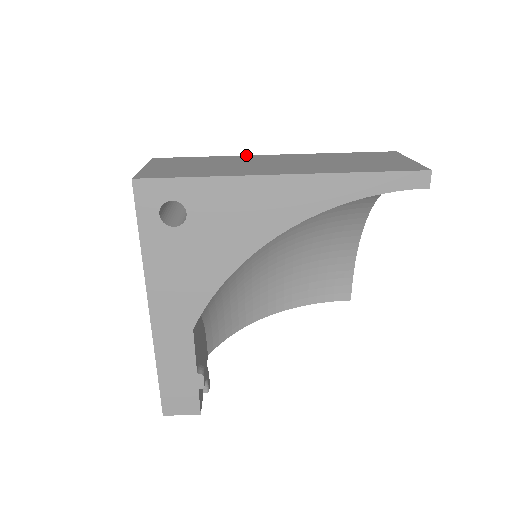
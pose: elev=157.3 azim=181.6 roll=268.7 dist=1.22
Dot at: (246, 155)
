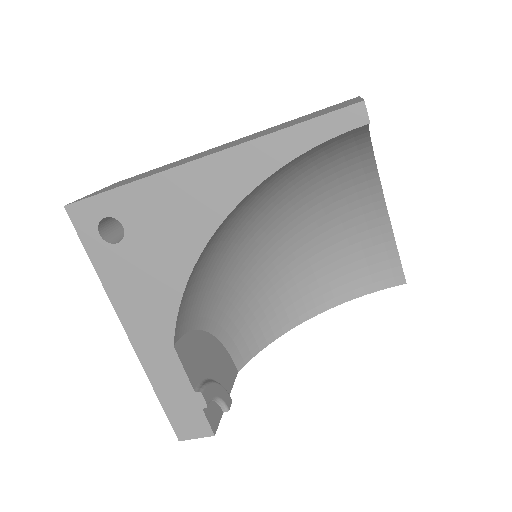
Dot at: occluded
